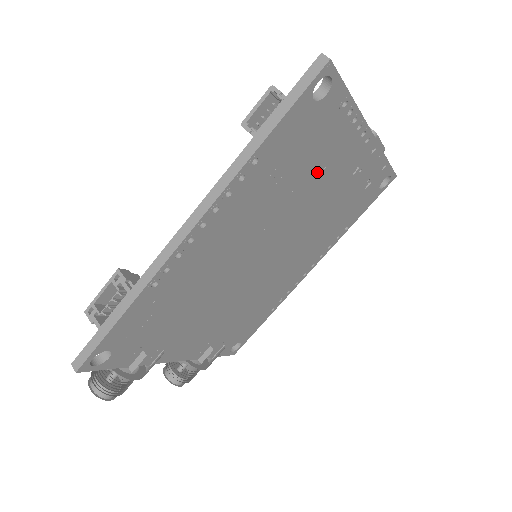
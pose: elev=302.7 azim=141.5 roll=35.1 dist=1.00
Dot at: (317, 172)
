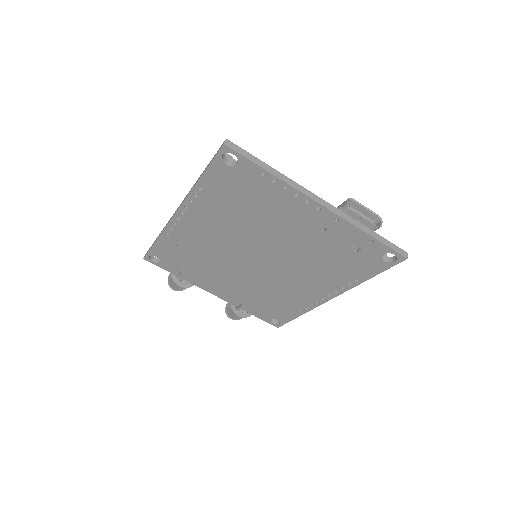
Dot at: (270, 215)
